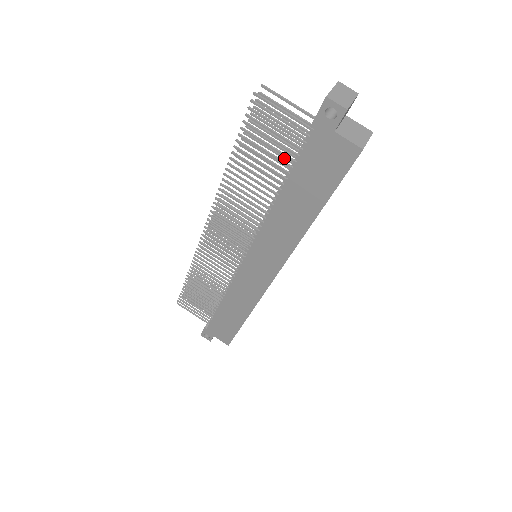
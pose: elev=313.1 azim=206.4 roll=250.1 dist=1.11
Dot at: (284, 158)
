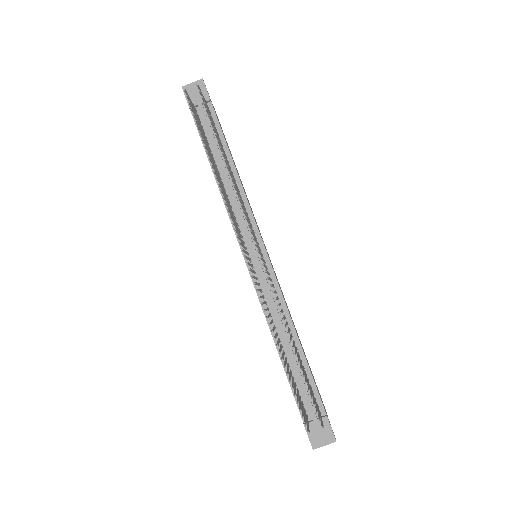
Dot at: occluded
